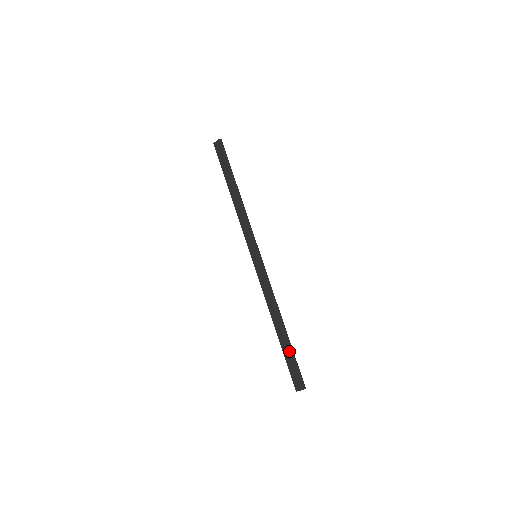
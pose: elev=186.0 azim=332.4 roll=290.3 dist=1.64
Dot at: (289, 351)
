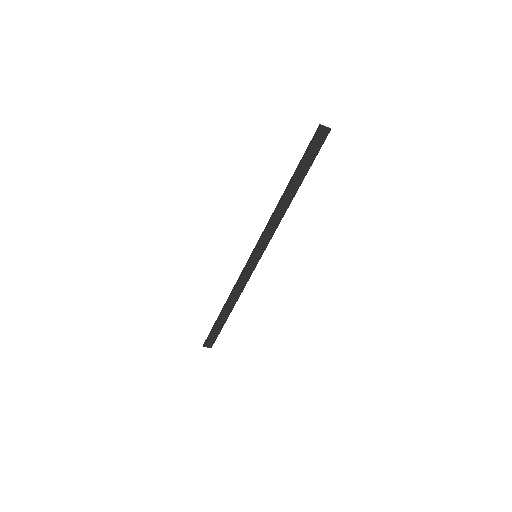
Dot at: (221, 326)
